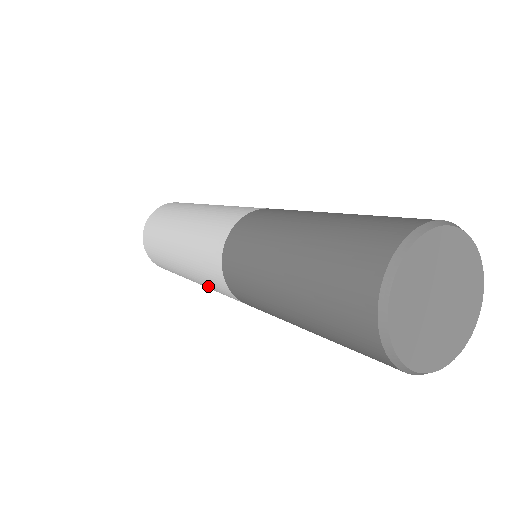
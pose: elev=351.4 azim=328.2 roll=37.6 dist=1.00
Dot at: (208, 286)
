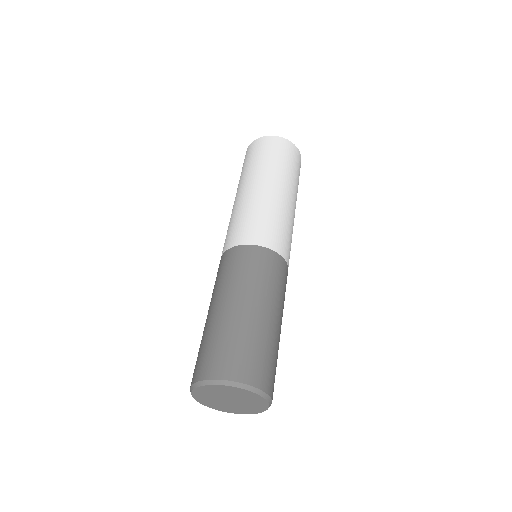
Dot at: occluded
